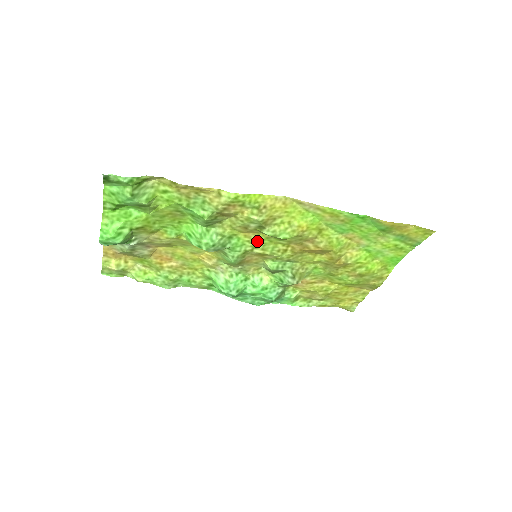
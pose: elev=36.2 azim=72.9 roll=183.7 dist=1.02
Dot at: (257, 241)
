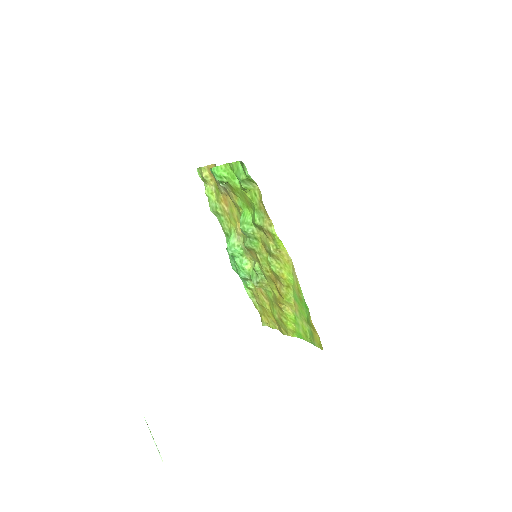
Dot at: (263, 254)
